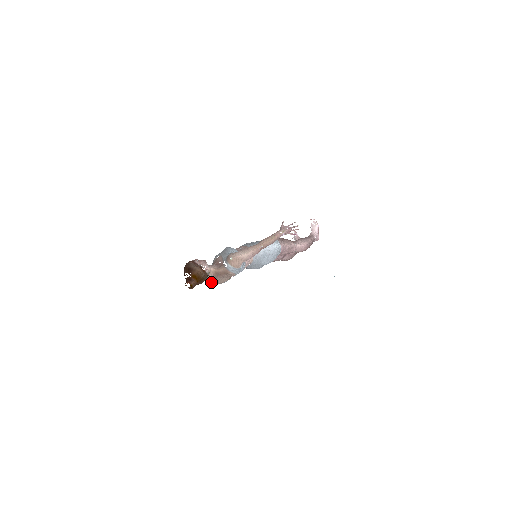
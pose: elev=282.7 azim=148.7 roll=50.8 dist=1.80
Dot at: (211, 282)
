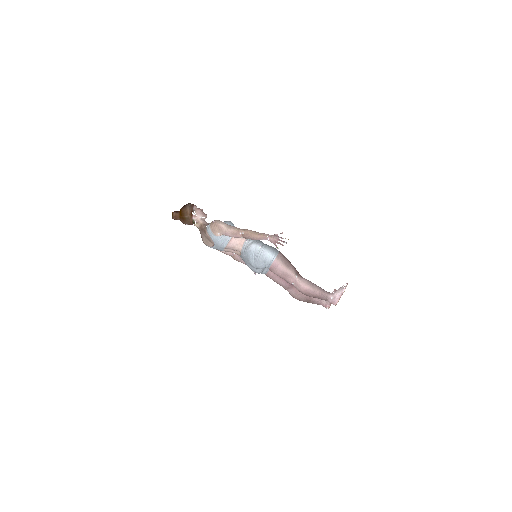
Dot at: occluded
